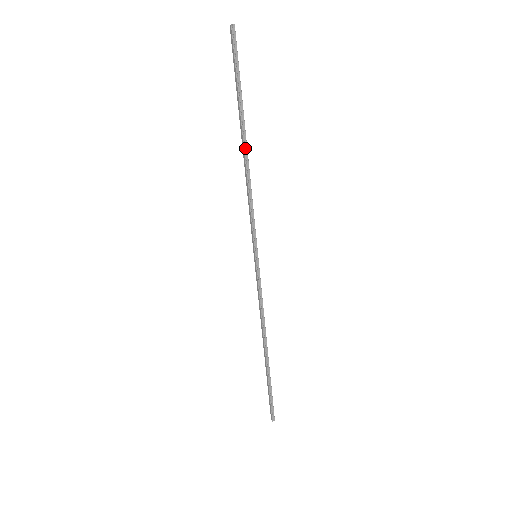
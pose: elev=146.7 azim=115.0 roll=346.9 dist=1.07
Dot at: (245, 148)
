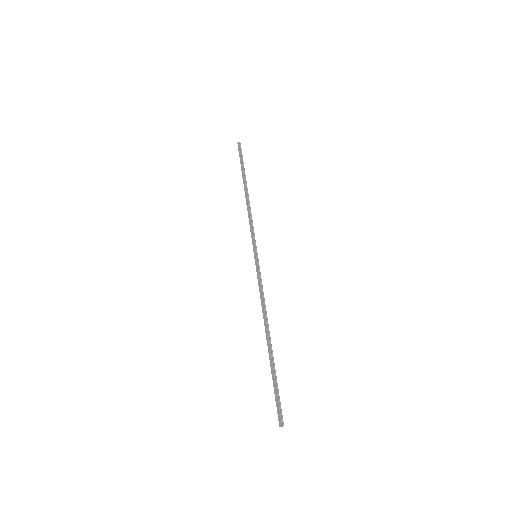
Dot at: (247, 192)
